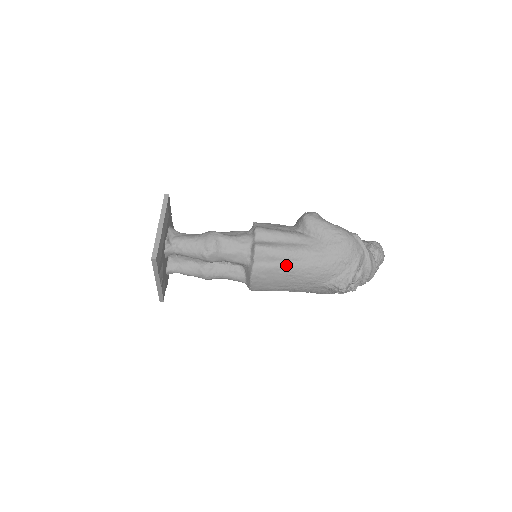
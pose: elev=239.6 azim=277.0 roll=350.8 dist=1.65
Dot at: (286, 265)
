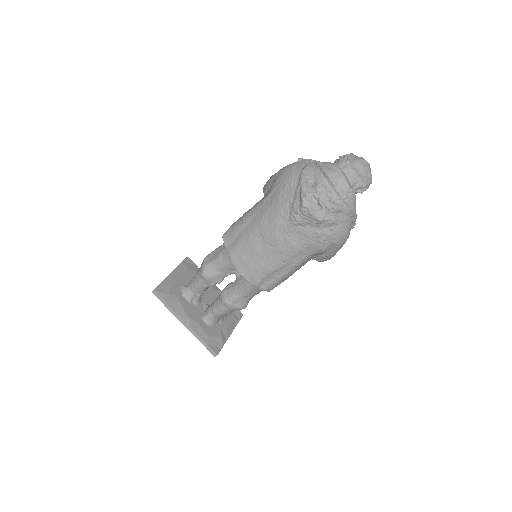
Dot at: (247, 229)
